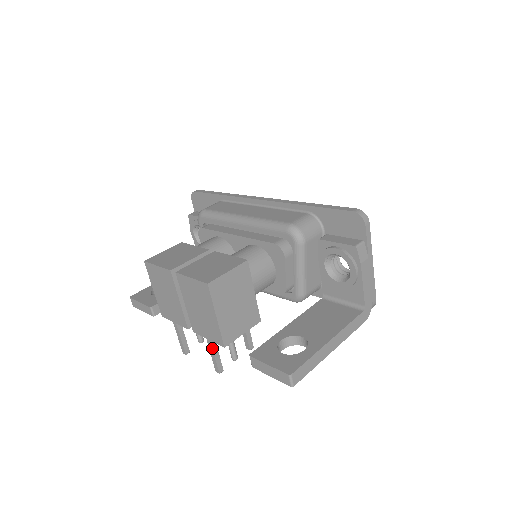
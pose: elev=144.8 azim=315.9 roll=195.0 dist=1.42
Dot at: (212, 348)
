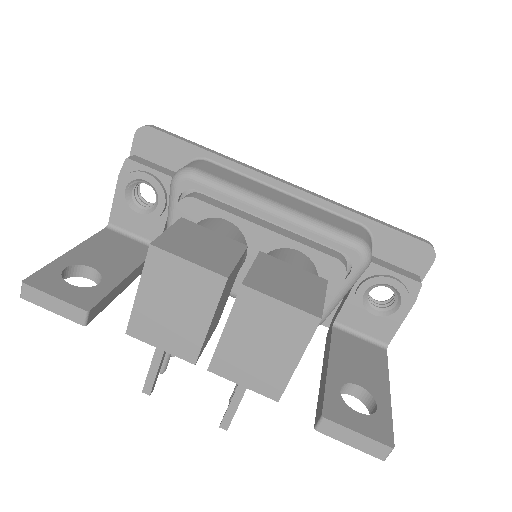
Dot at: occluded
